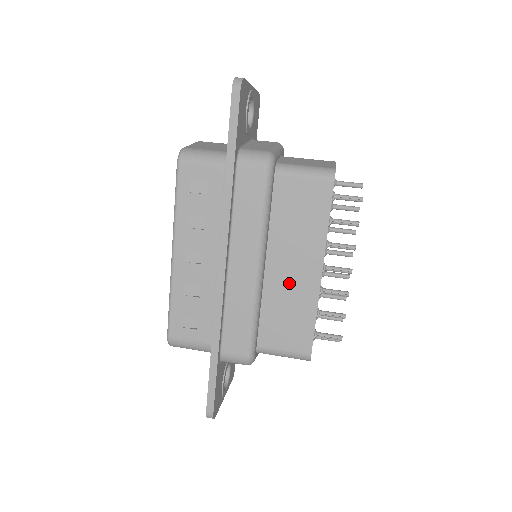
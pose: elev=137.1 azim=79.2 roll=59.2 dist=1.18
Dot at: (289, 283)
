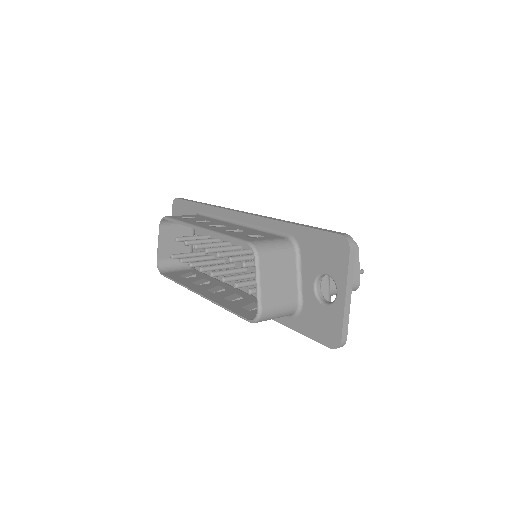
Dot at: occluded
